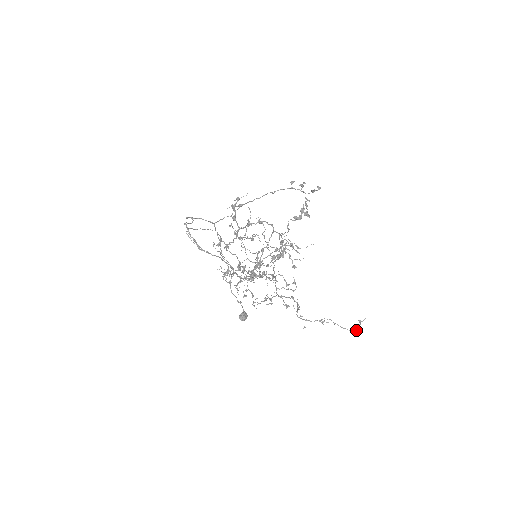
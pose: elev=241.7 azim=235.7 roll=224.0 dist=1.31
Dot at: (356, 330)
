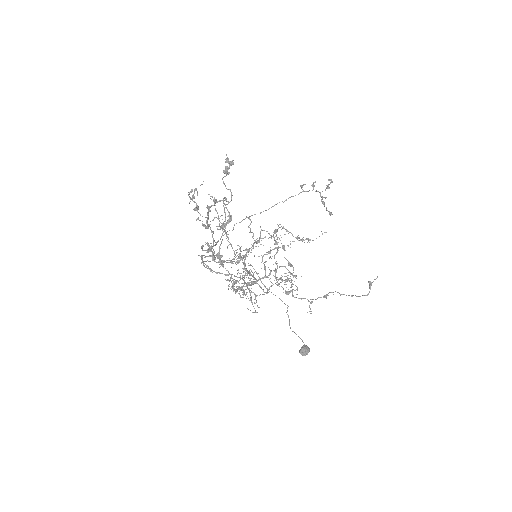
Dot at: occluded
